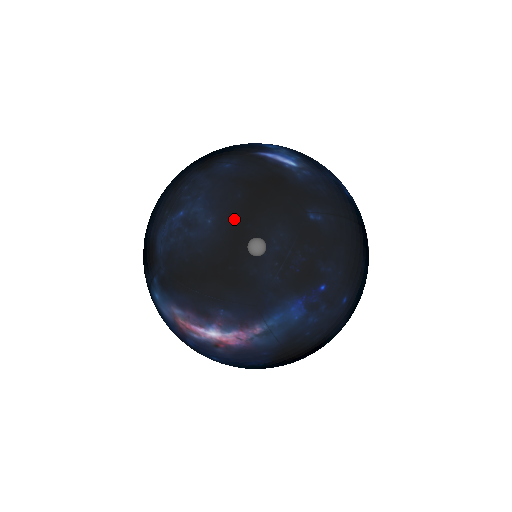
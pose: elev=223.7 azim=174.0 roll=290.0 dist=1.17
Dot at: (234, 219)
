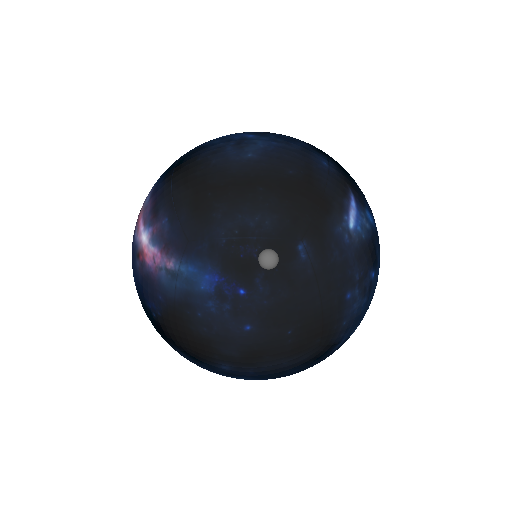
Dot at: (262, 174)
